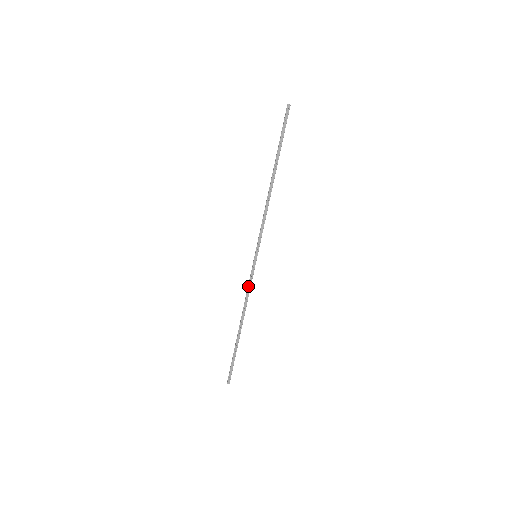
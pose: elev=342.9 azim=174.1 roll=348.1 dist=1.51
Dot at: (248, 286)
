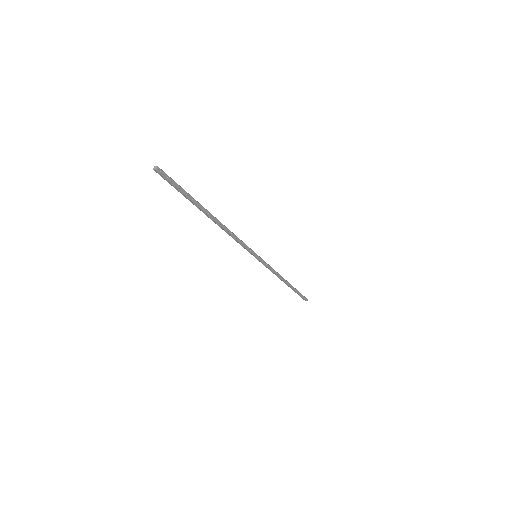
Dot at: (270, 270)
